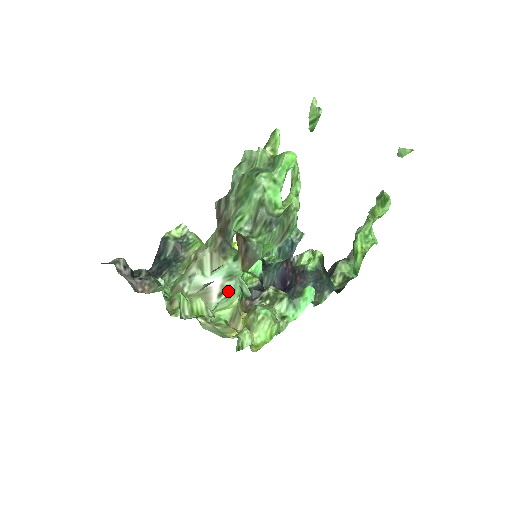
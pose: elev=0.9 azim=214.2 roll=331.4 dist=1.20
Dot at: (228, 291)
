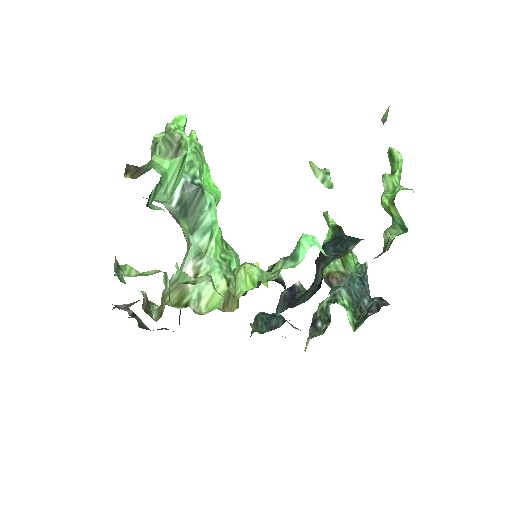
Dot at: (203, 271)
